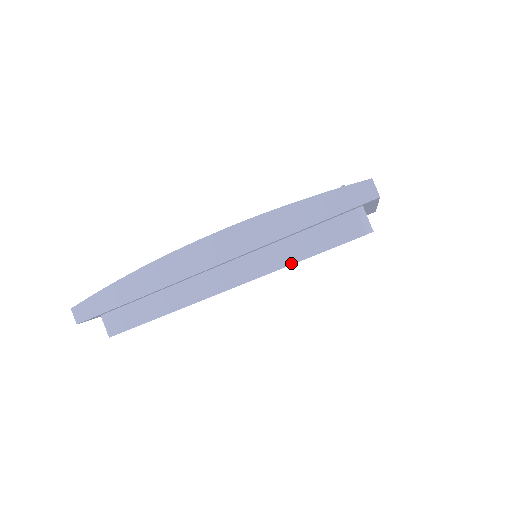
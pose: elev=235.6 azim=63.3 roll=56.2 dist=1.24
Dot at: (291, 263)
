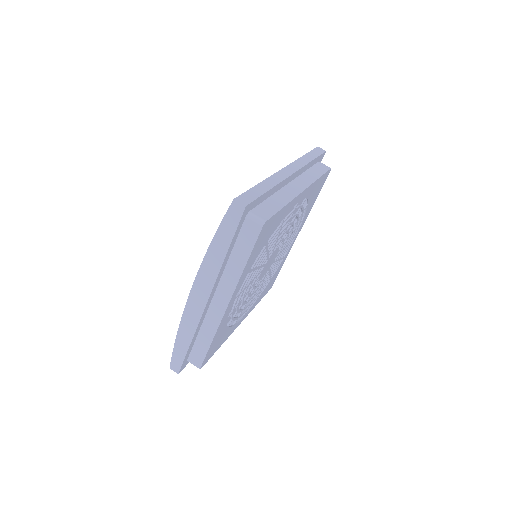
Dot at: (242, 270)
